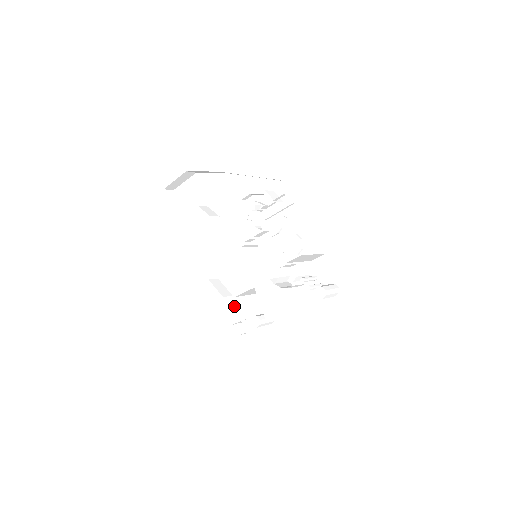
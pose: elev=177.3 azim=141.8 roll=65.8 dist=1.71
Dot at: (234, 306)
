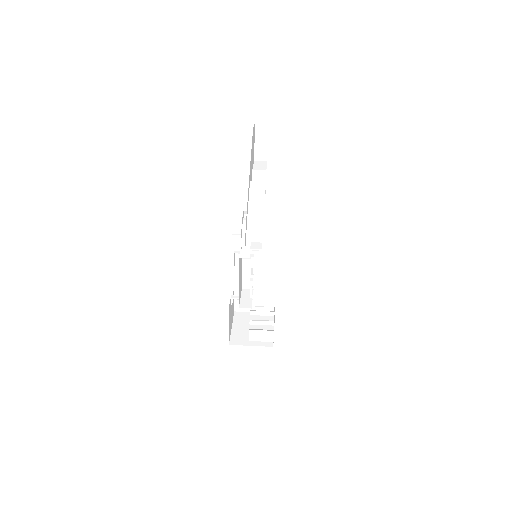
Dot at: occluded
